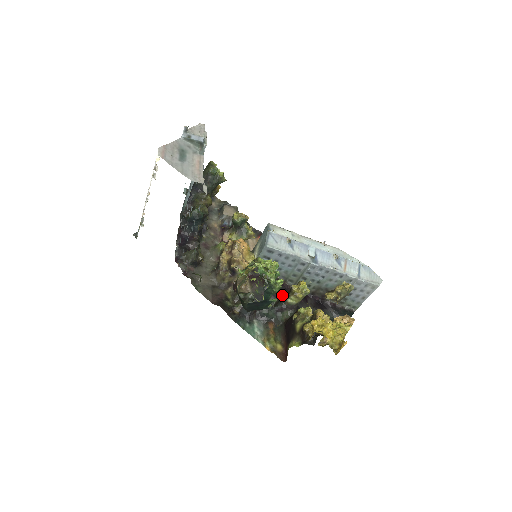
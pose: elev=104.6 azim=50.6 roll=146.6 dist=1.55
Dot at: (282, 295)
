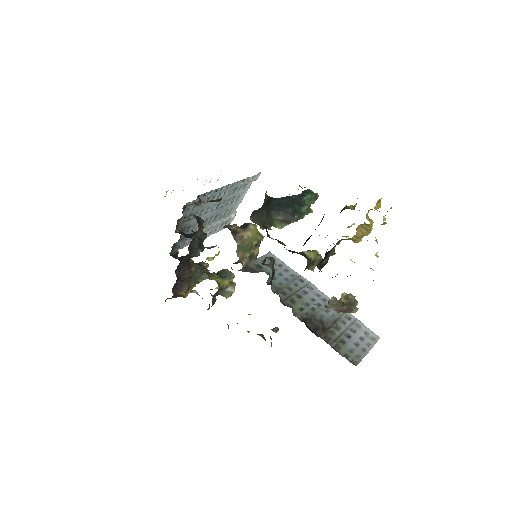
Dot at: occluded
